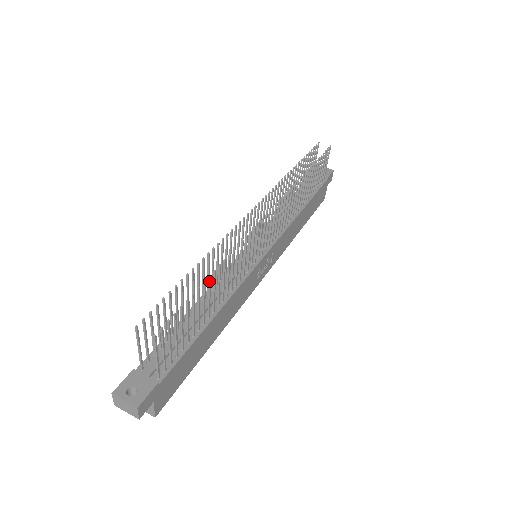
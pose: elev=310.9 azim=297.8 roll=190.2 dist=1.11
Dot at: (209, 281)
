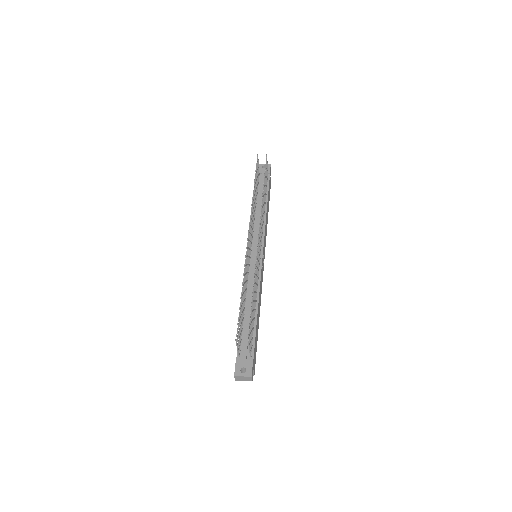
Dot at: (253, 295)
